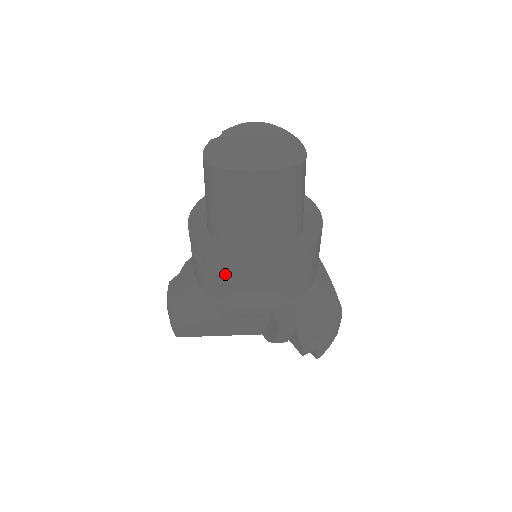
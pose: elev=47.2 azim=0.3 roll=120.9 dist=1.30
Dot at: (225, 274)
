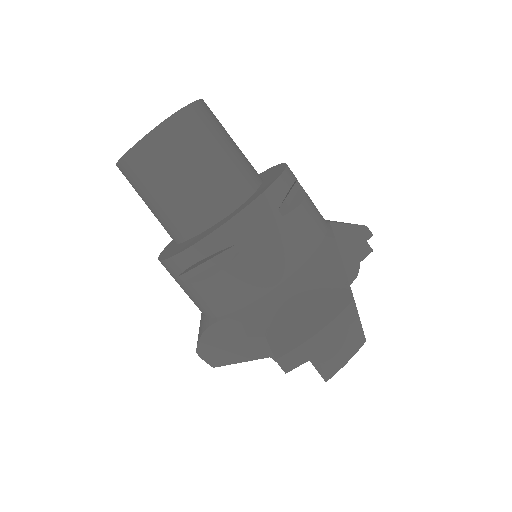
Dot at: (173, 276)
